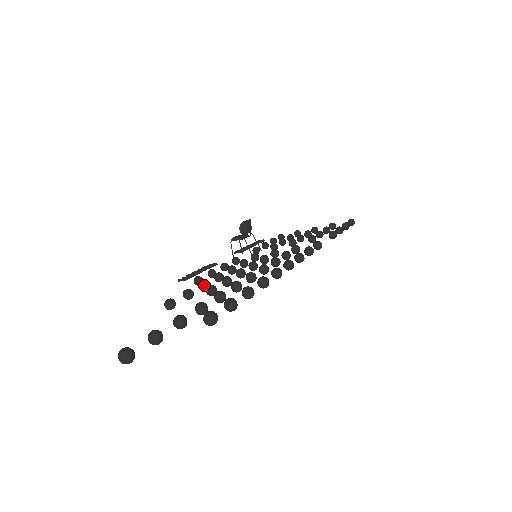
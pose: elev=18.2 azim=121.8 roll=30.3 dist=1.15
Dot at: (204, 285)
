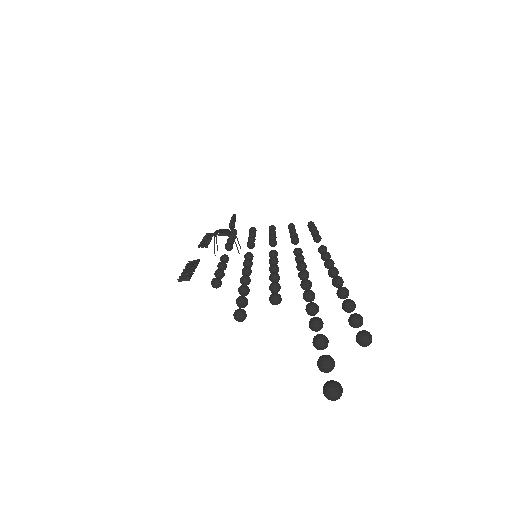
Dot at: (247, 290)
